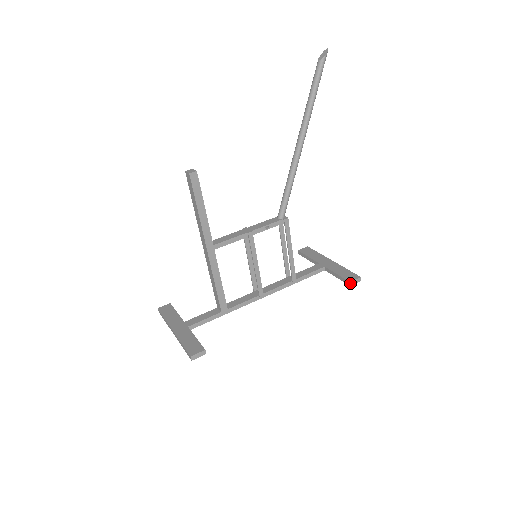
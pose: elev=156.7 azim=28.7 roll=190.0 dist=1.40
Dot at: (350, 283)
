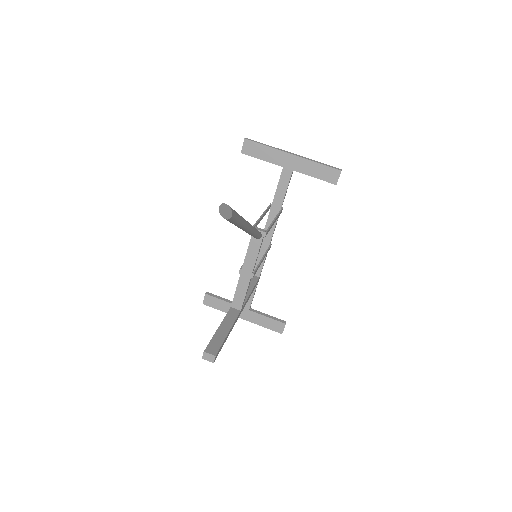
Dot at: (336, 184)
